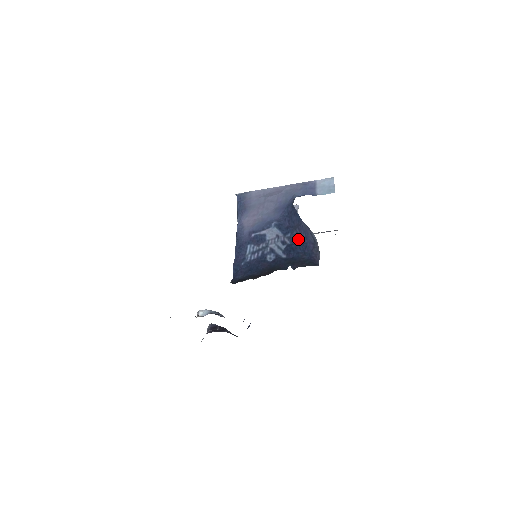
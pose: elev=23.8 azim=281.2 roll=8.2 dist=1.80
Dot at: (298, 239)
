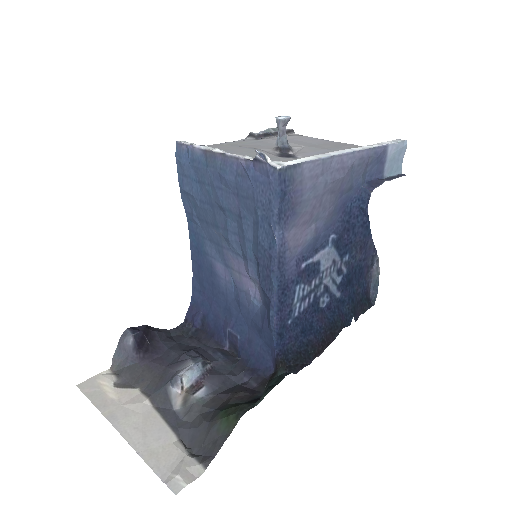
Dot at: (356, 264)
